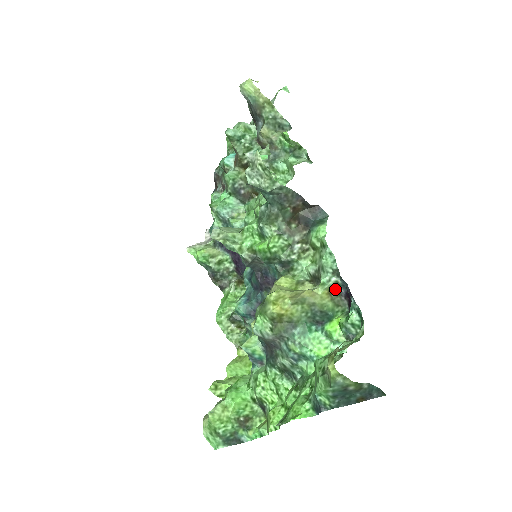
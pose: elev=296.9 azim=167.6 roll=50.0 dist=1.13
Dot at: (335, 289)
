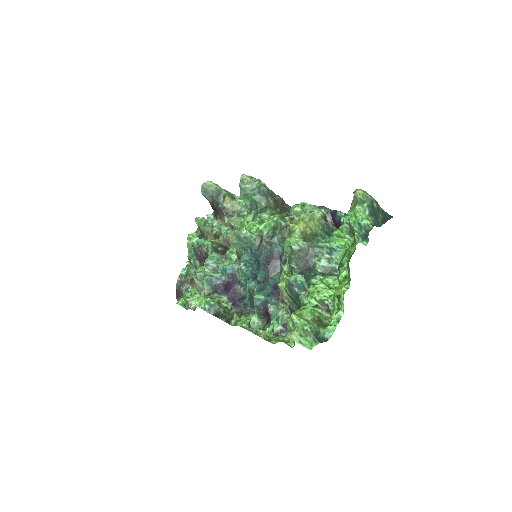
Dot at: (324, 219)
